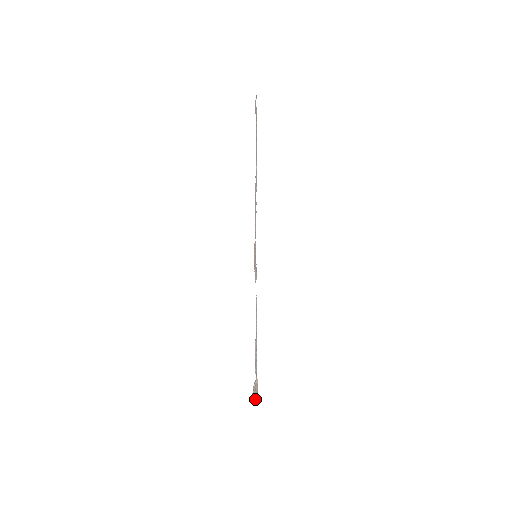
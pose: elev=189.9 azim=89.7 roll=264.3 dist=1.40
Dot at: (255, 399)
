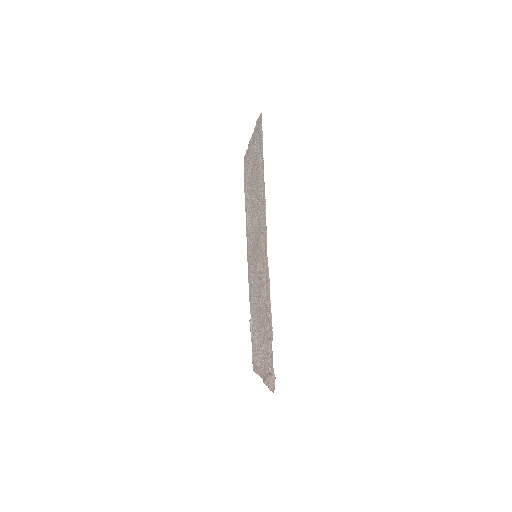
Dot at: (272, 390)
